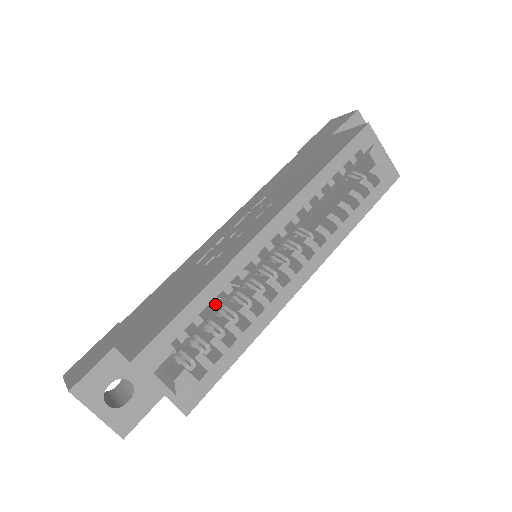
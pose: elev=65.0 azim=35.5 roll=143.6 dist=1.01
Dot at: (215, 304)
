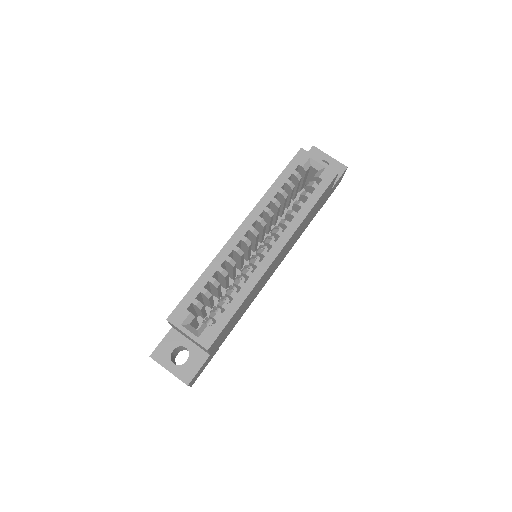
Dot at: (213, 279)
